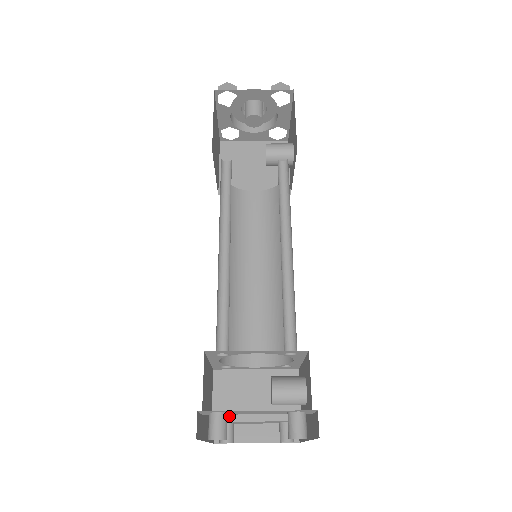
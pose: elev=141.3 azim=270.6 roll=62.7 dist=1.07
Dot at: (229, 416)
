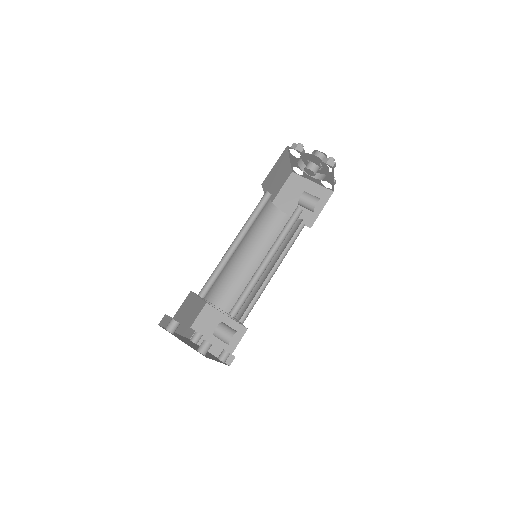
Dot at: (200, 330)
